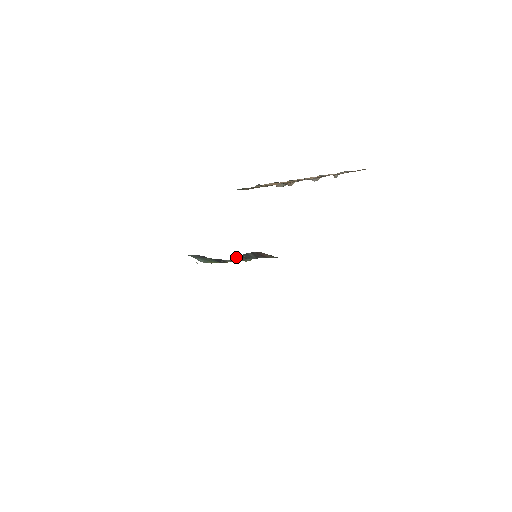
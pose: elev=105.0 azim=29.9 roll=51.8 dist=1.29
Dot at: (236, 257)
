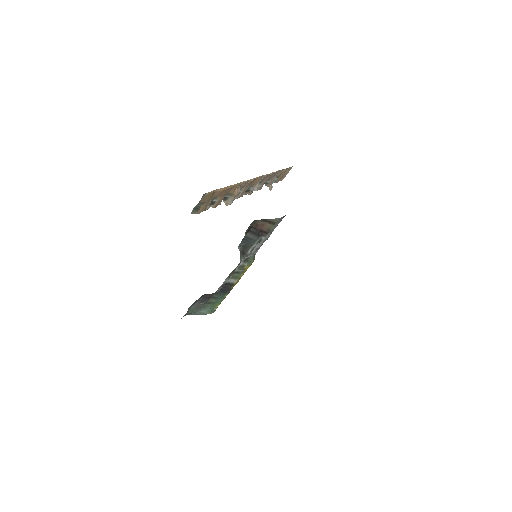
Dot at: occluded
